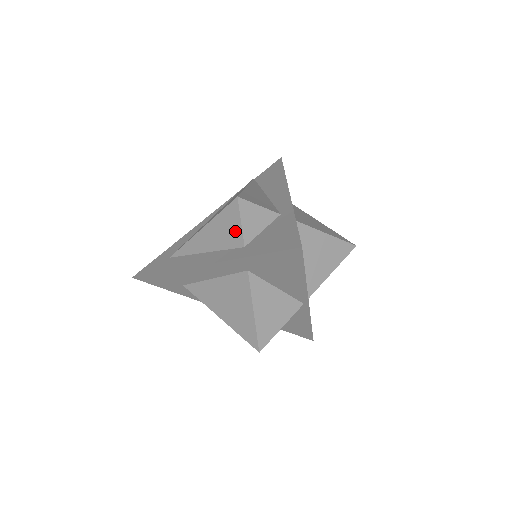
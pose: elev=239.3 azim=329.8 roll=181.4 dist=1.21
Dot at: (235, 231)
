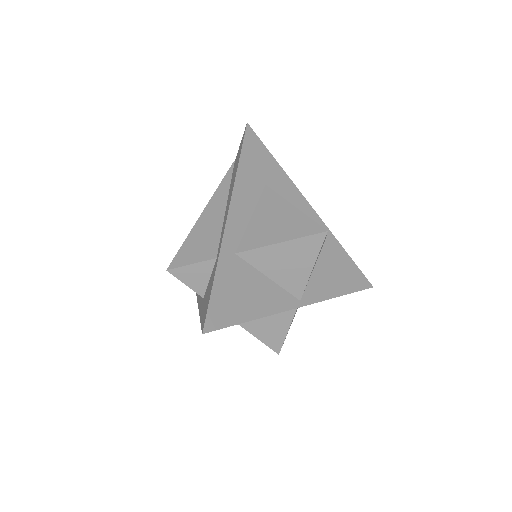
Dot at: occluded
